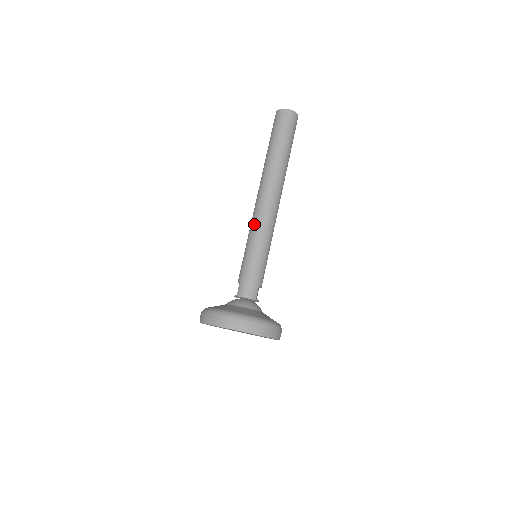
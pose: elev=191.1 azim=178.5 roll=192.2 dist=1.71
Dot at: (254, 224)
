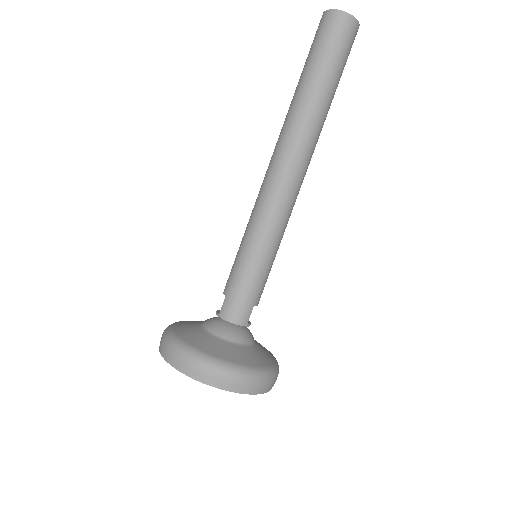
Dot at: (259, 208)
